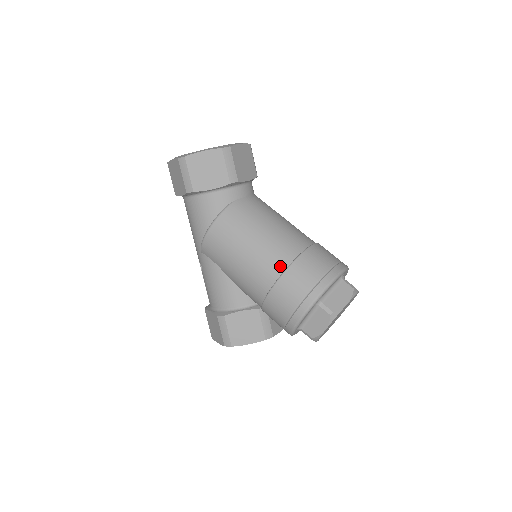
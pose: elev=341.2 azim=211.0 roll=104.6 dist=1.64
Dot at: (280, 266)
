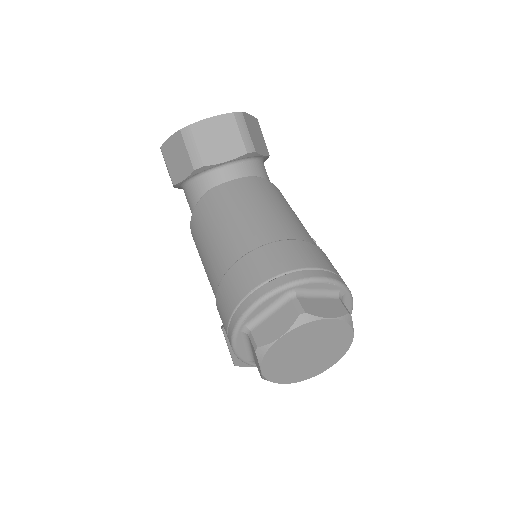
Dot at: (220, 274)
